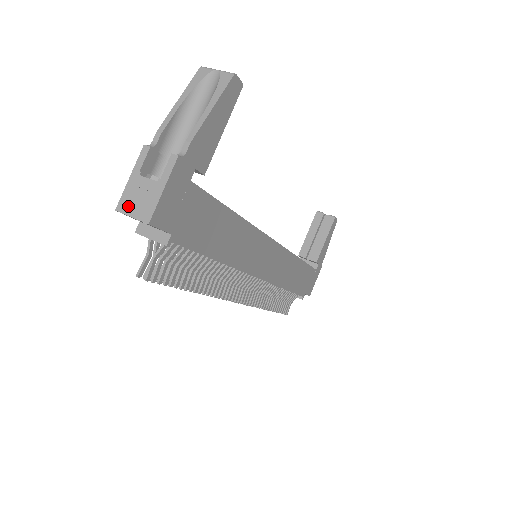
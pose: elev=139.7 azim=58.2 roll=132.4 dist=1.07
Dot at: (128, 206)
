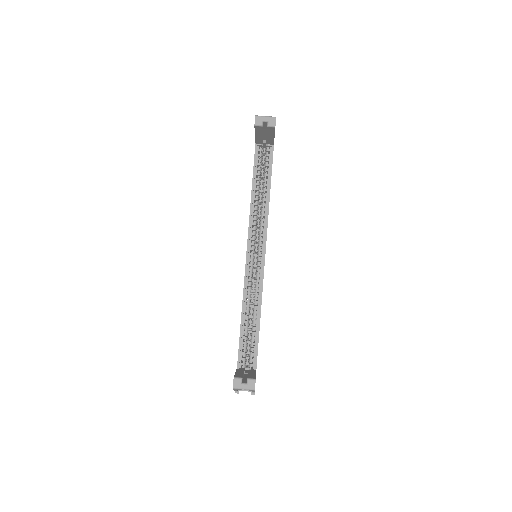
Dot at: occluded
